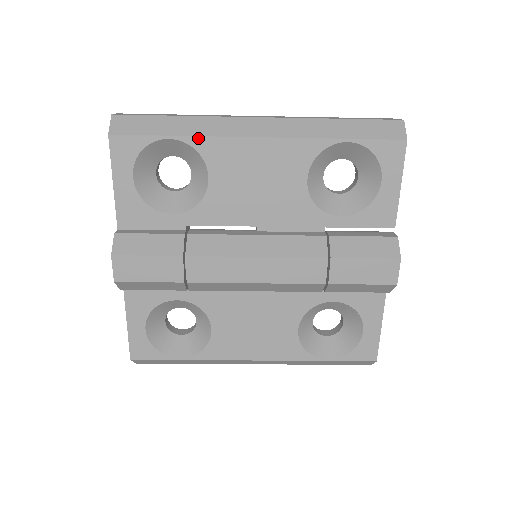
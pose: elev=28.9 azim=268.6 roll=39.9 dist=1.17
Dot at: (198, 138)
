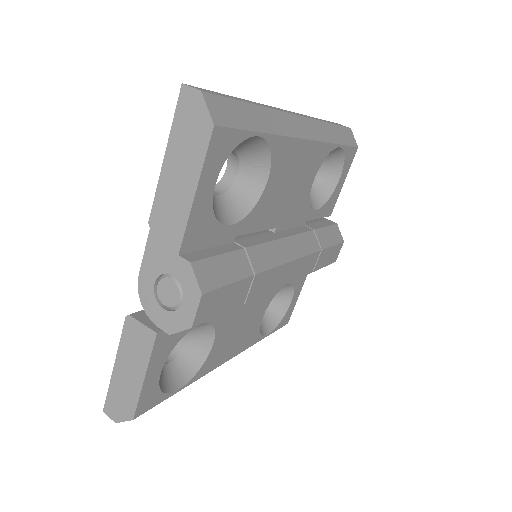
Dot at: (276, 137)
